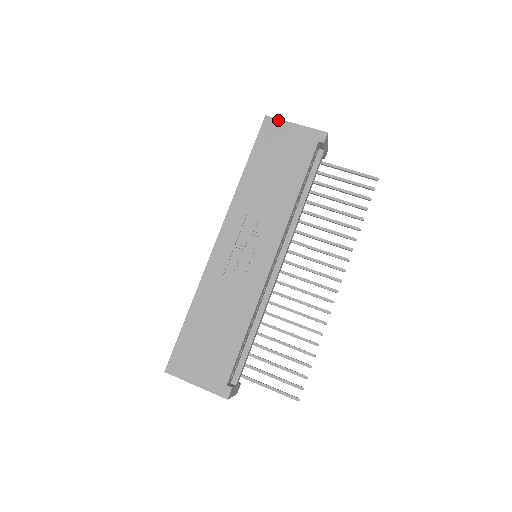
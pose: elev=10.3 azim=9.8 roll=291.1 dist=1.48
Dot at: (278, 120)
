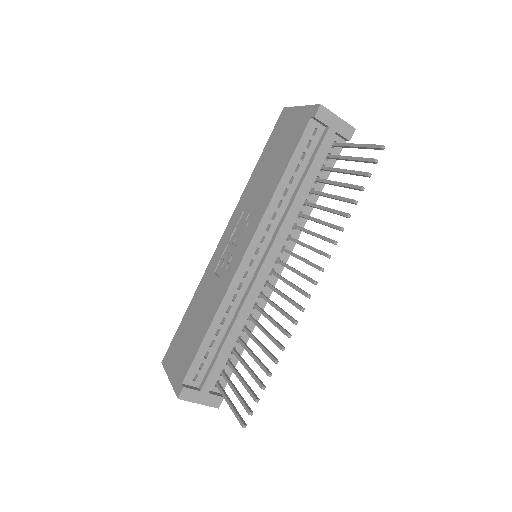
Dot at: (290, 108)
